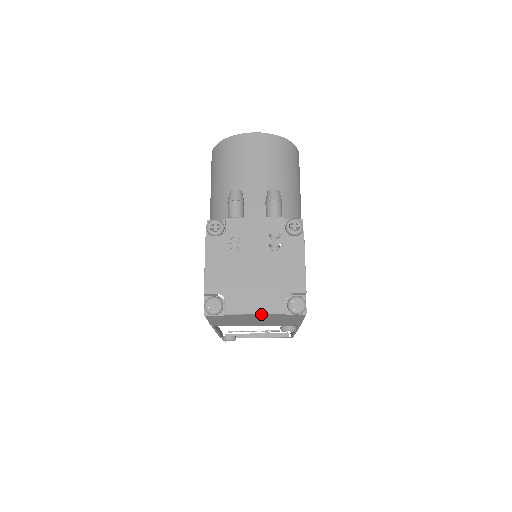
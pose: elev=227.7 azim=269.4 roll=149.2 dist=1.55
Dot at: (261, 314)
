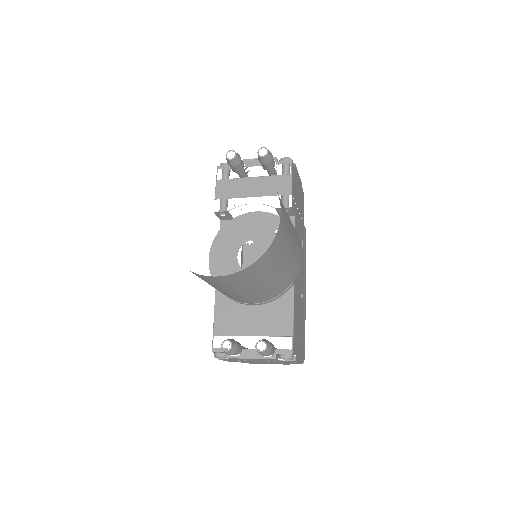
Dot at: occluded
